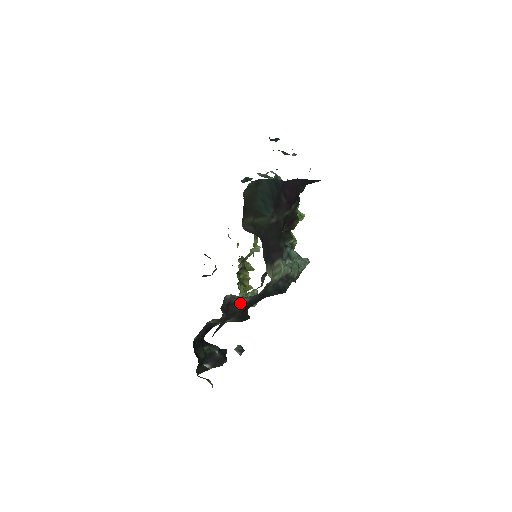
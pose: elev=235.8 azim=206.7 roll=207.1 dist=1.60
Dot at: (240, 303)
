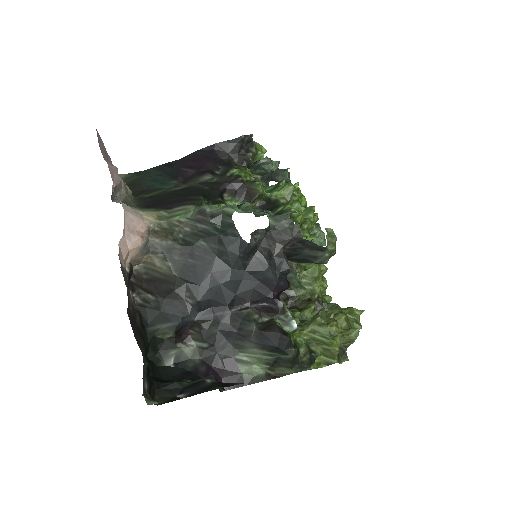
Dot at: (167, 276)
